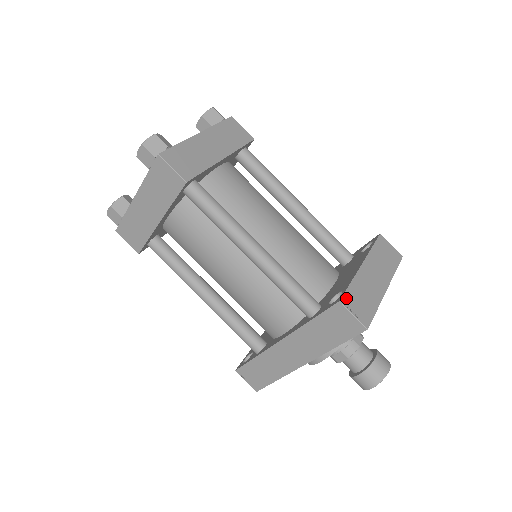
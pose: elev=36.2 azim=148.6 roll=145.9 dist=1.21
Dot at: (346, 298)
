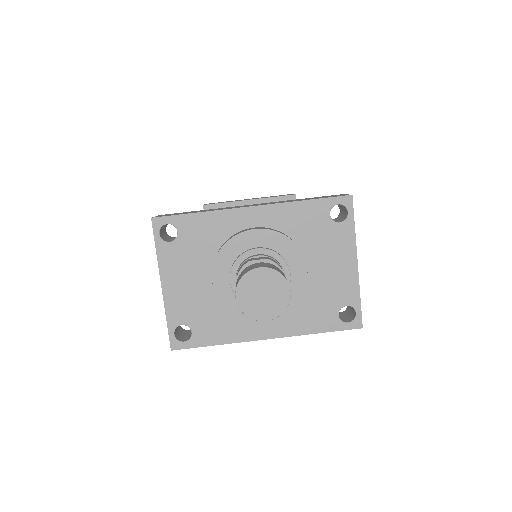
Dot at: occluded
